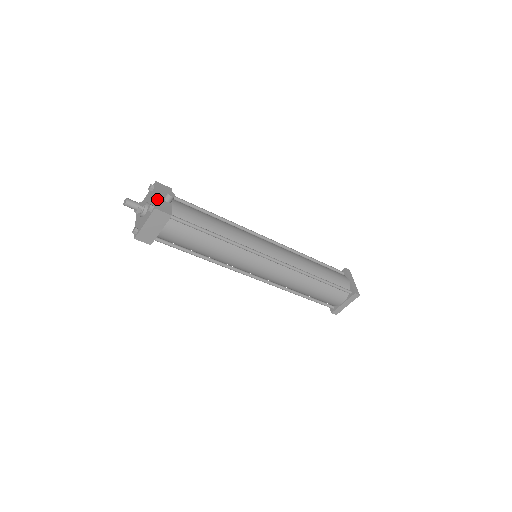
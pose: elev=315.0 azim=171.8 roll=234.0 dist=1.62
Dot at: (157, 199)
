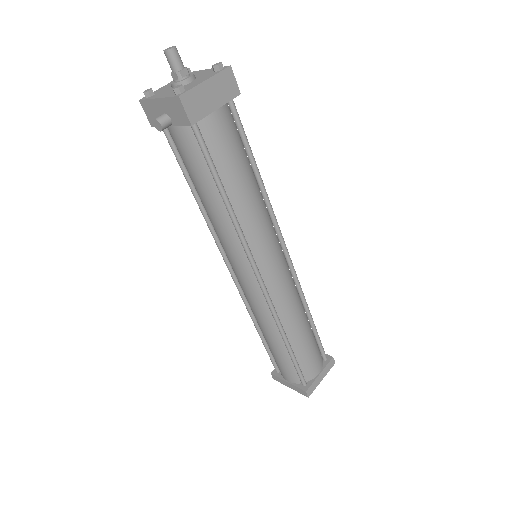
Dot at: occluded
